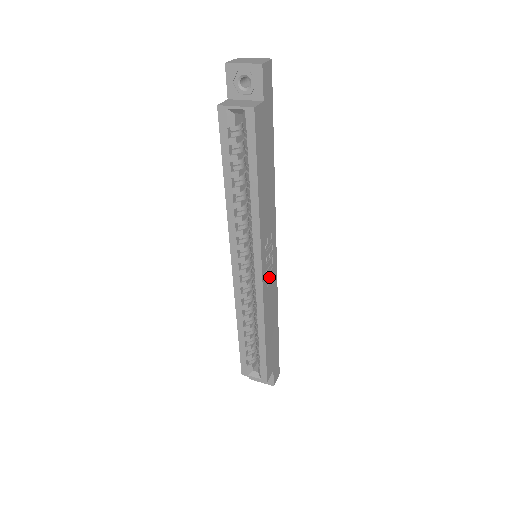
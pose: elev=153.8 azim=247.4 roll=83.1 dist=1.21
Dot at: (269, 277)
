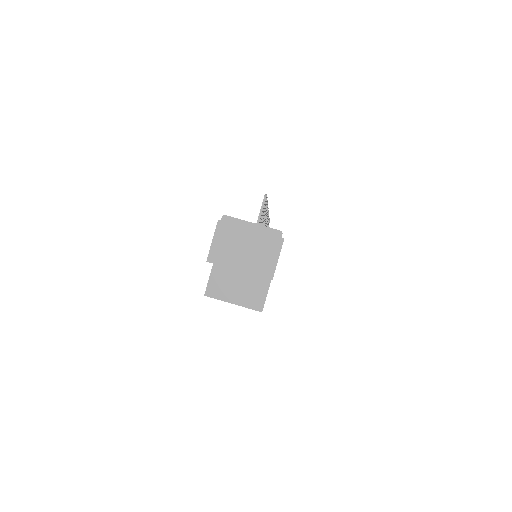
Dot at: occluded
